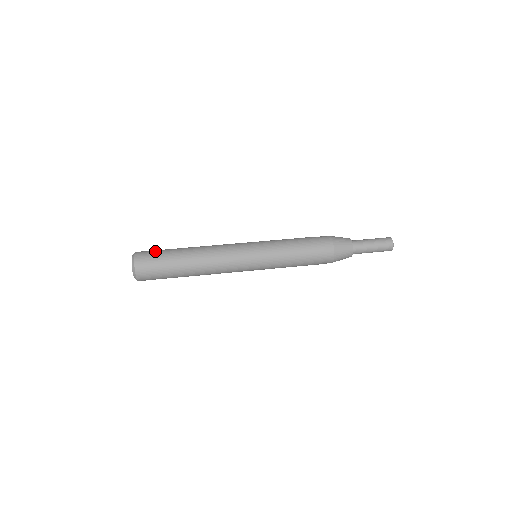
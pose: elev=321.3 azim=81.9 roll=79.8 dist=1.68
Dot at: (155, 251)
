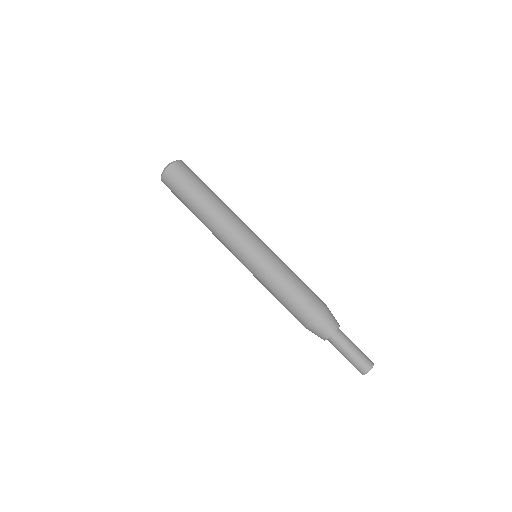
Dot at: (188, 175)
